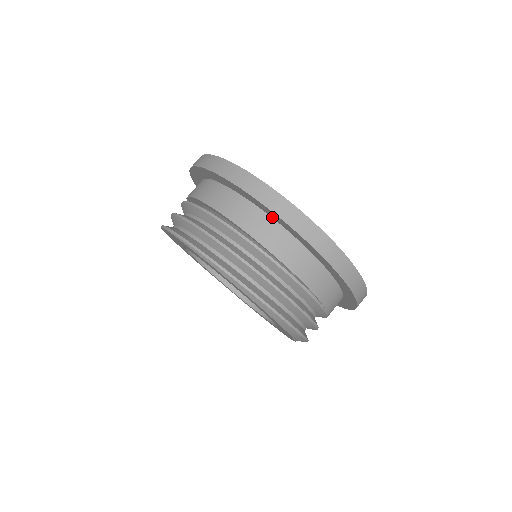
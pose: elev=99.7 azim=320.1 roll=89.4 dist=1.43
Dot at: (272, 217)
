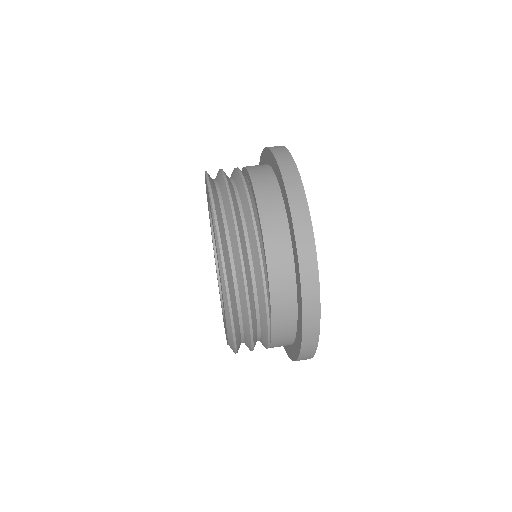
Dot at: (294, 259)
